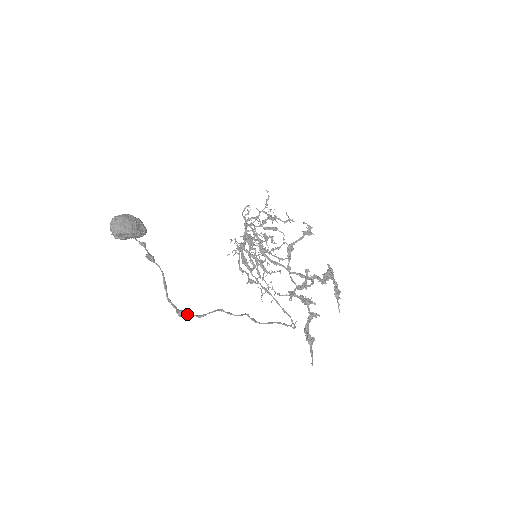
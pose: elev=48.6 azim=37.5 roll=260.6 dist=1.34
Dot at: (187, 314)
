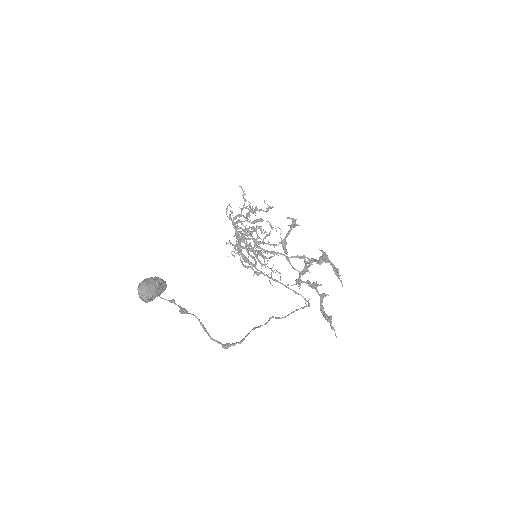
Dot at: (231, 345)
